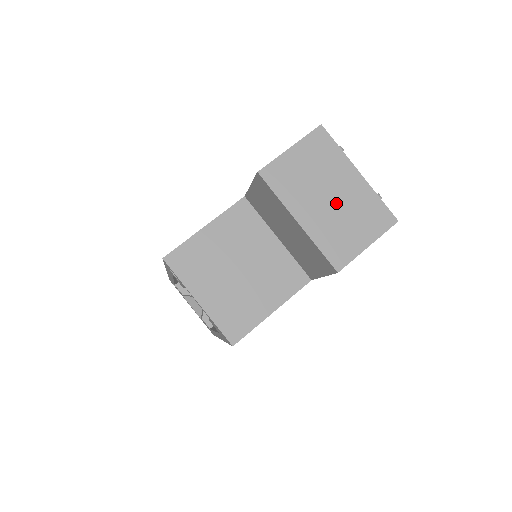
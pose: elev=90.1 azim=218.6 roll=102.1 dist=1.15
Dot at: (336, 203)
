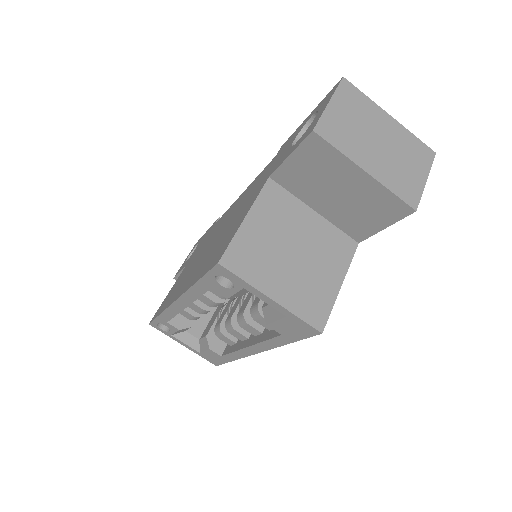
Dot at: (386, 147)
